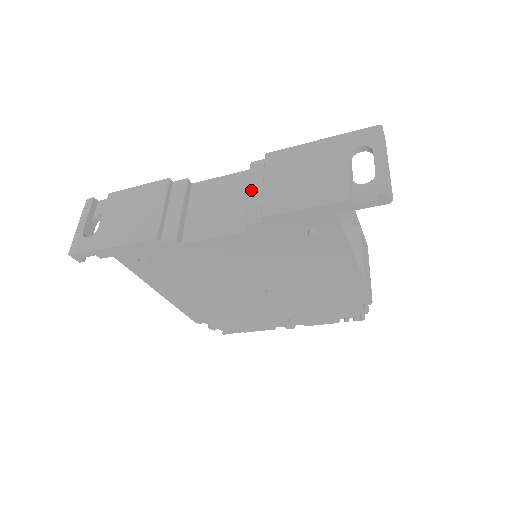
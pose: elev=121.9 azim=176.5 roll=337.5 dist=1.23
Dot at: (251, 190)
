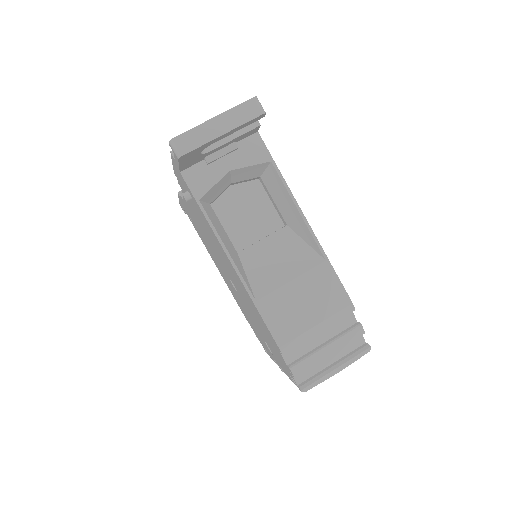
Dot at: occluded
